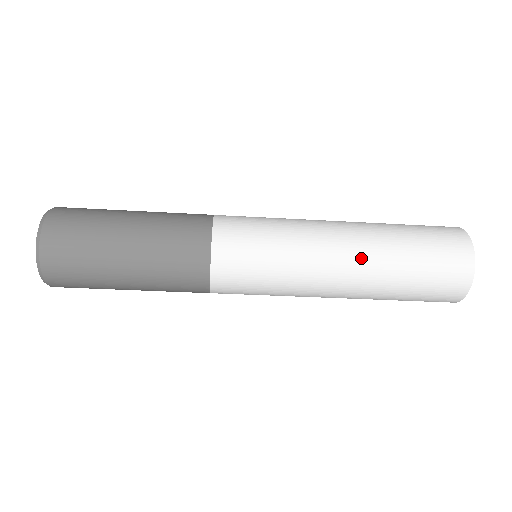
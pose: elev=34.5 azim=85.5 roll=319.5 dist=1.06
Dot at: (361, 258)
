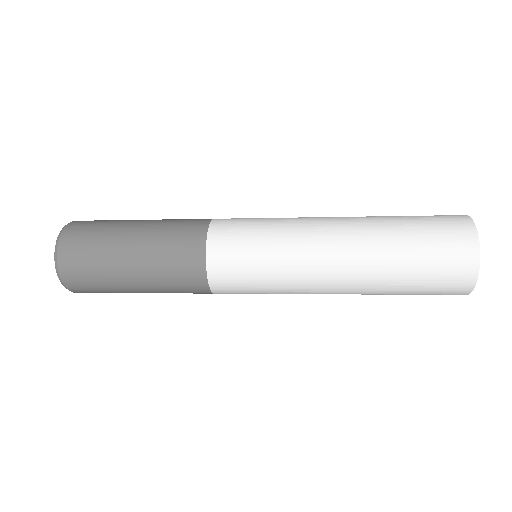
Dot at: (352, 288)
